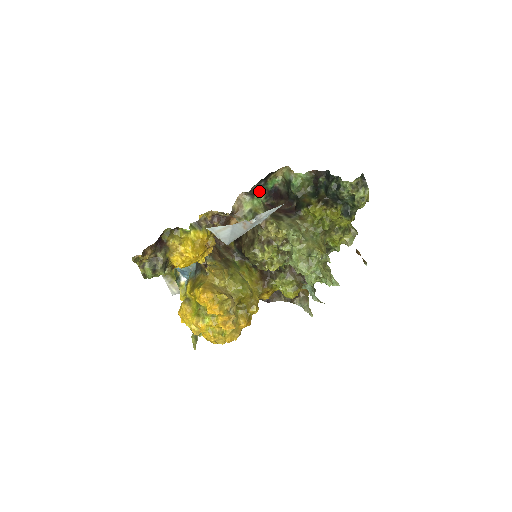
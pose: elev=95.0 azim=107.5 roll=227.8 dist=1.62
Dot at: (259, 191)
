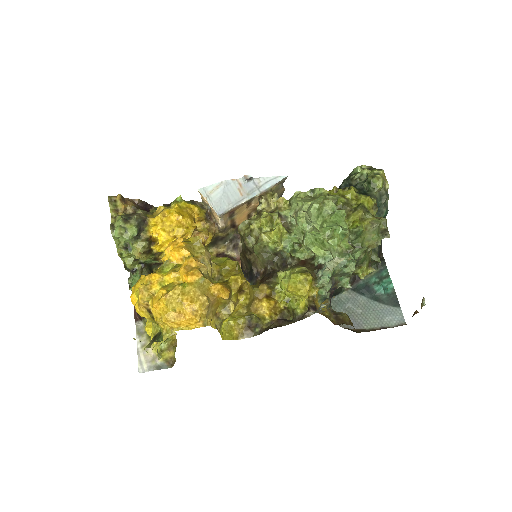
Dot at: occluded
